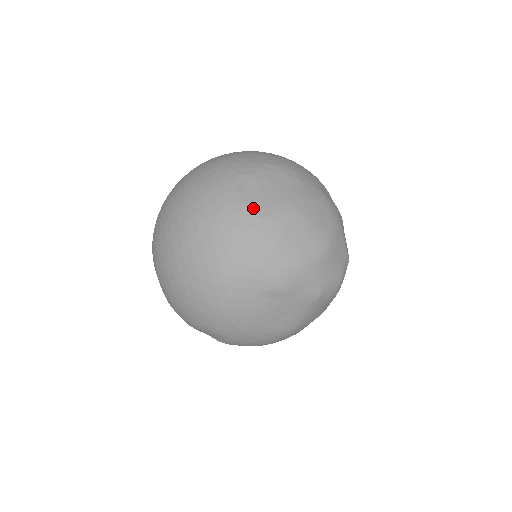
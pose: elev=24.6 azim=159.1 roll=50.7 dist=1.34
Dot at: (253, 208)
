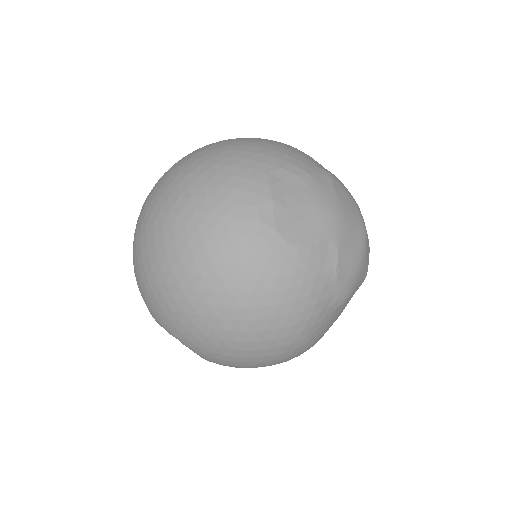
Dot at: (300, 241)
